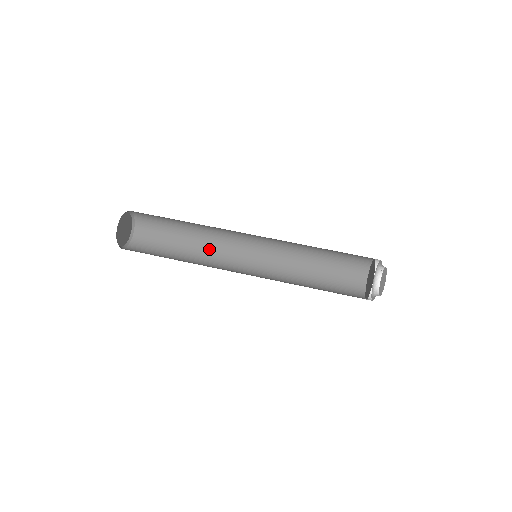
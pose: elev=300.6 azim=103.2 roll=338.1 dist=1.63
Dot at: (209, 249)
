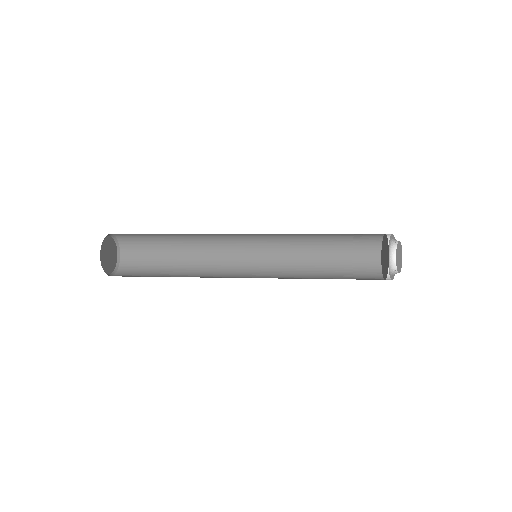
Dot at: (204, 265)
